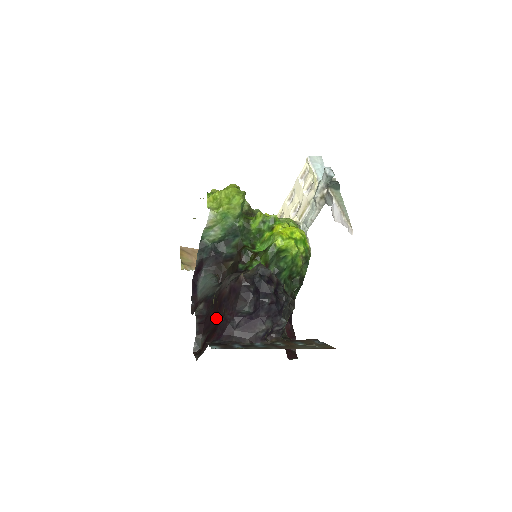
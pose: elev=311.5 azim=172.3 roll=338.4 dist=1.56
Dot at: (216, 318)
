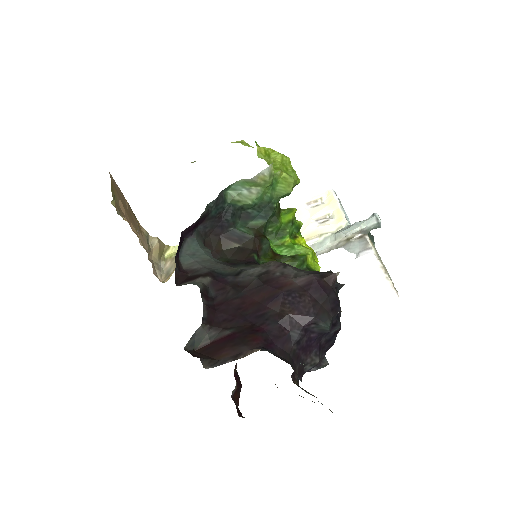
Dot at: (255, 313)
